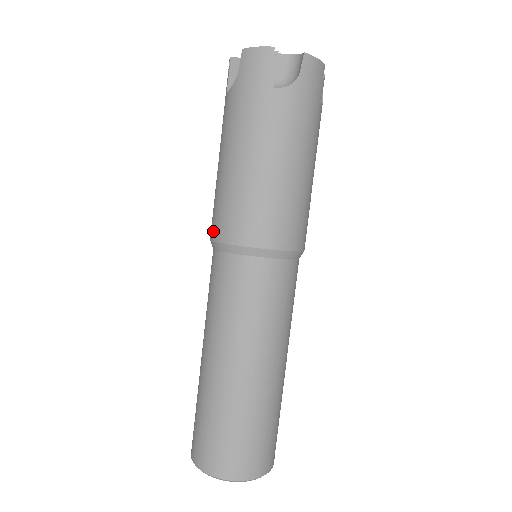
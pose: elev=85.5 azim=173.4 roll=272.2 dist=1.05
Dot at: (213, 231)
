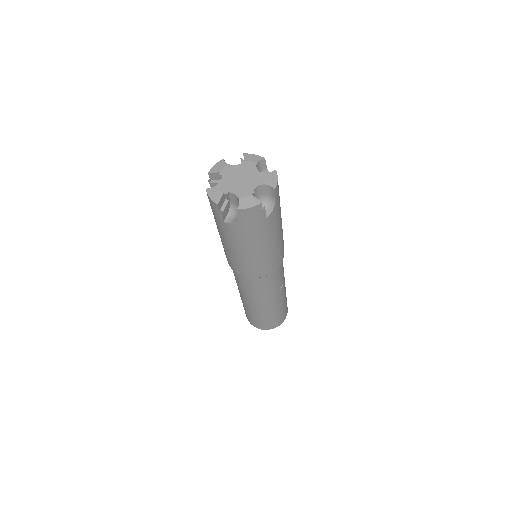
Dot at: occluded
